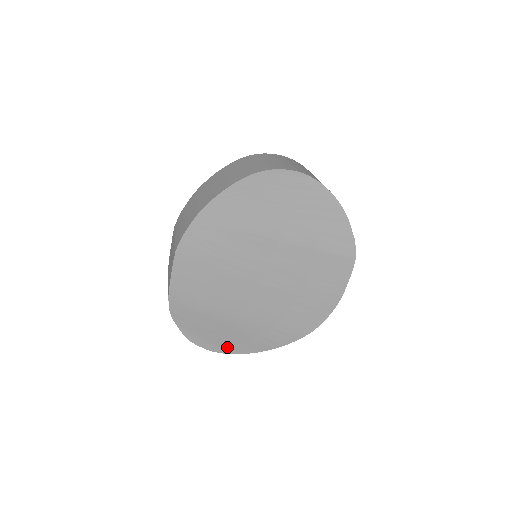
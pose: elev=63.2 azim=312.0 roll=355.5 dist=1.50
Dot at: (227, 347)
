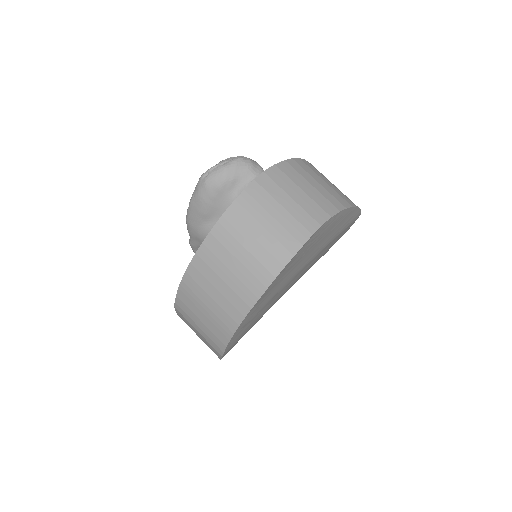
Dot at: occluded
